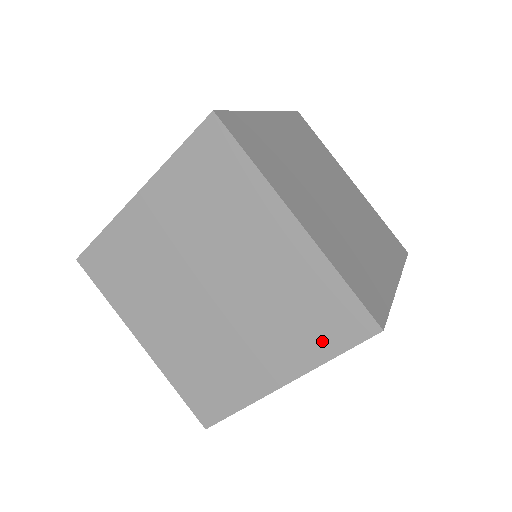
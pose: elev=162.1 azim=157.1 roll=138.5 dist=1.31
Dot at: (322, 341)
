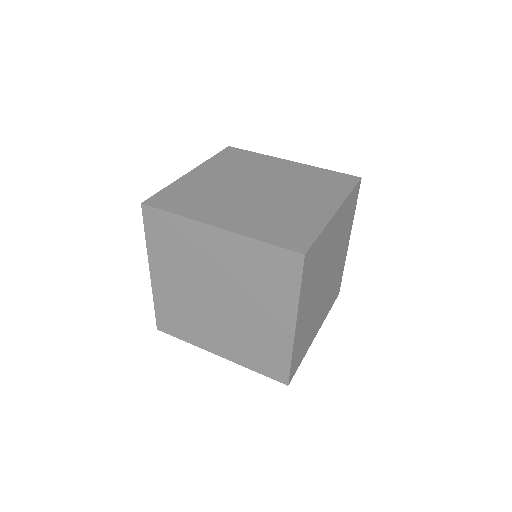
Dot at: (257, 364)
